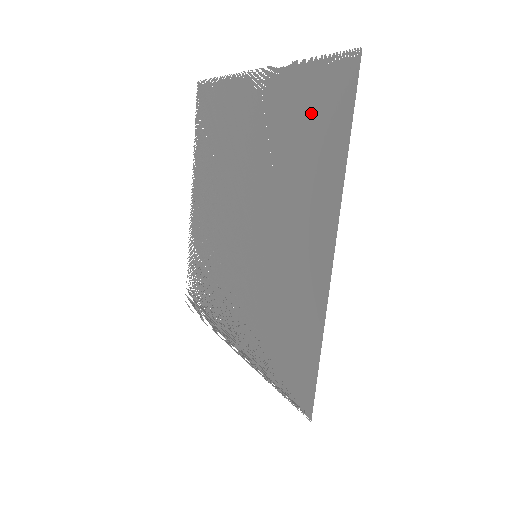
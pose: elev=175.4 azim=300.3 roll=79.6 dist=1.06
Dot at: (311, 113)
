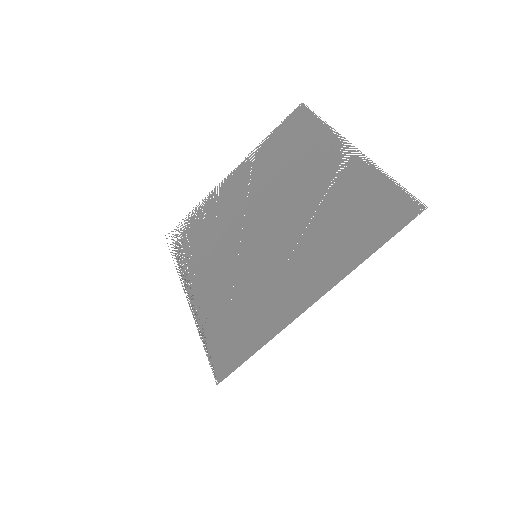
Dot at: (367, 210)
